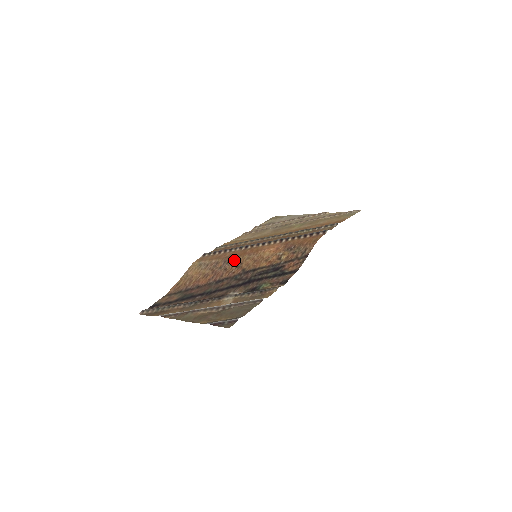
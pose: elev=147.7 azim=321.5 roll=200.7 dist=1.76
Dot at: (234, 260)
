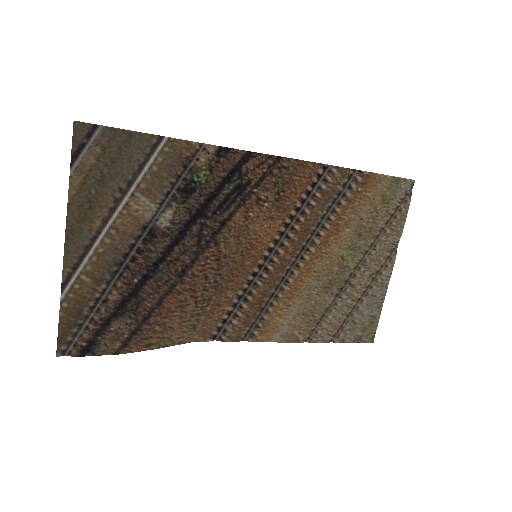
Dot at: (223, 272)
